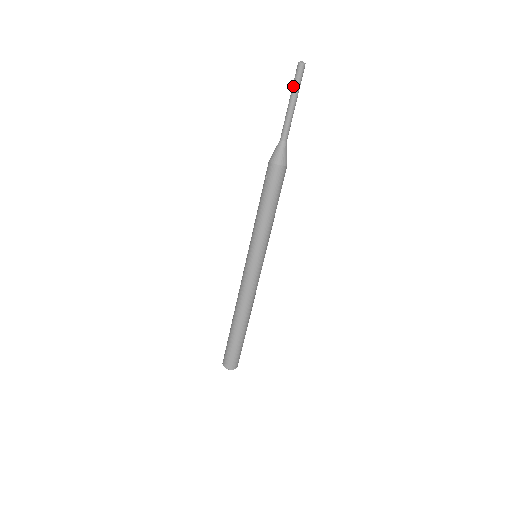
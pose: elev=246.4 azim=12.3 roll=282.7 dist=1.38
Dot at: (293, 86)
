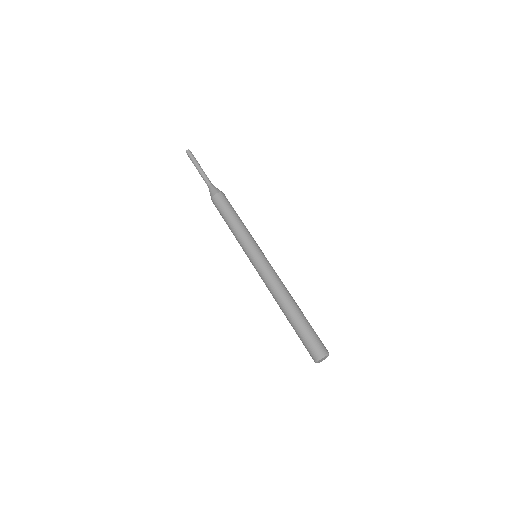
Dot at: occluded
